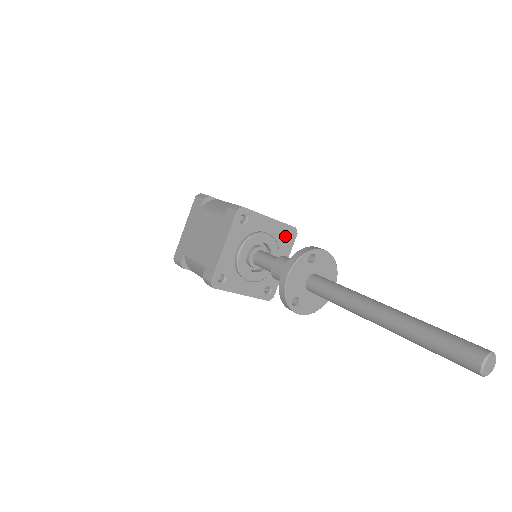
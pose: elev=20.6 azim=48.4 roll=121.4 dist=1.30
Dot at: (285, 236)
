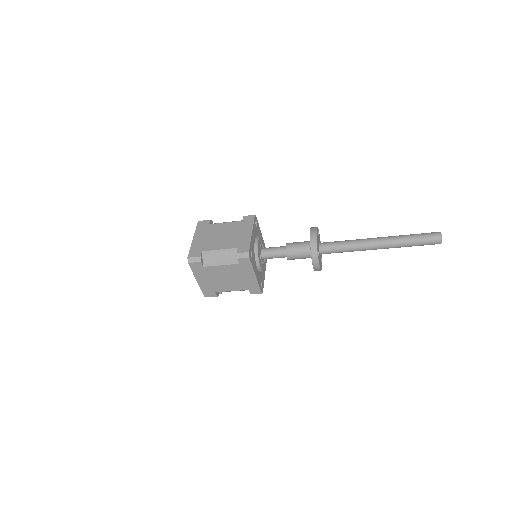
Dot at: occluded
